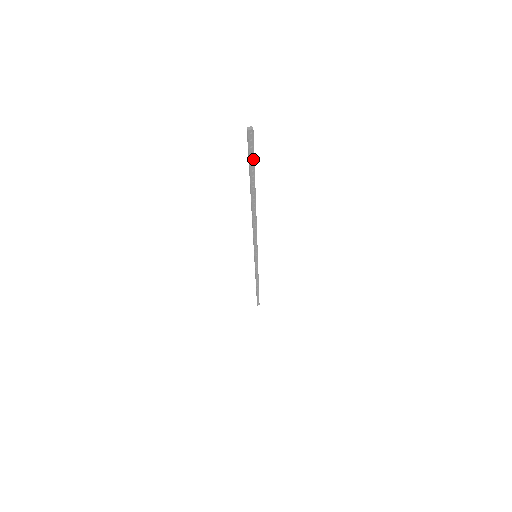
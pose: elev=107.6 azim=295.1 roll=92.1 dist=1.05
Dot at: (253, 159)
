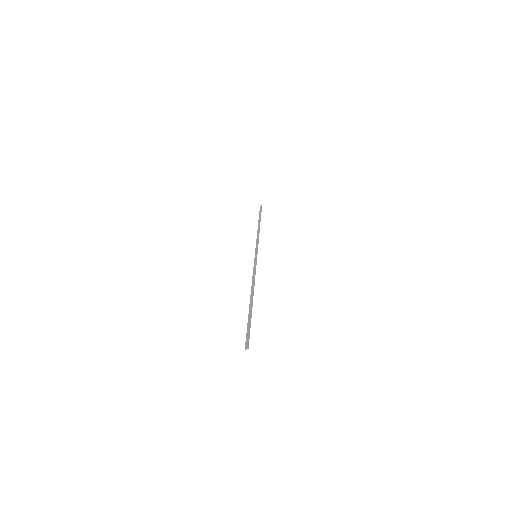
Dot at: (249, 331)
